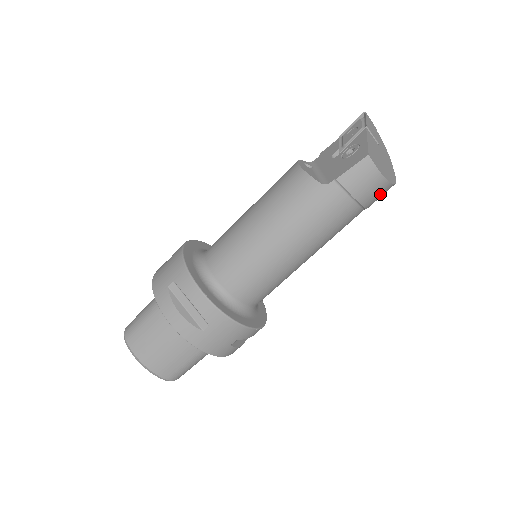
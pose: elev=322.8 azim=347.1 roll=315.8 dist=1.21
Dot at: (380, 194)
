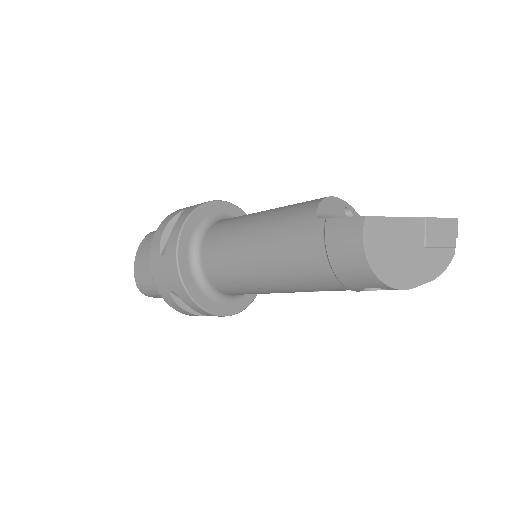
Dot at: (359, 276)
